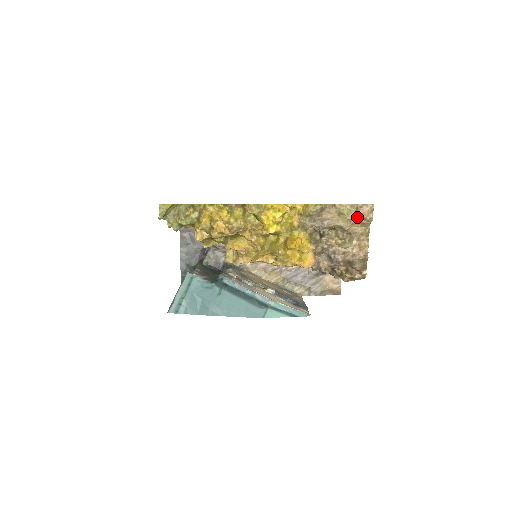
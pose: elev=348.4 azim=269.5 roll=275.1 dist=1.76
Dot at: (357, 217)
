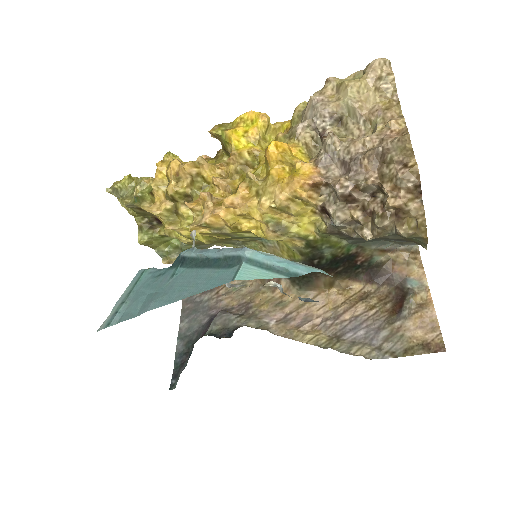
Dot at: (365, 79)
